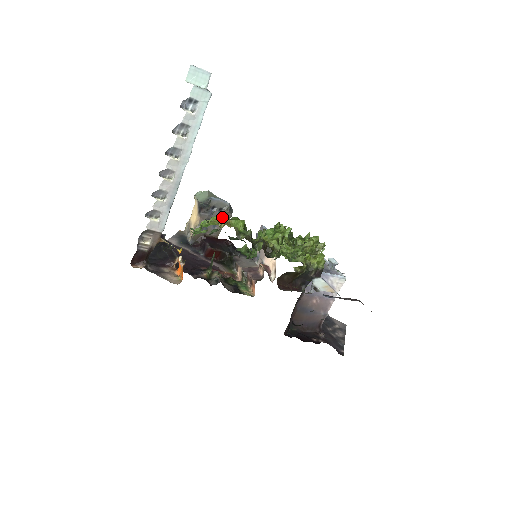
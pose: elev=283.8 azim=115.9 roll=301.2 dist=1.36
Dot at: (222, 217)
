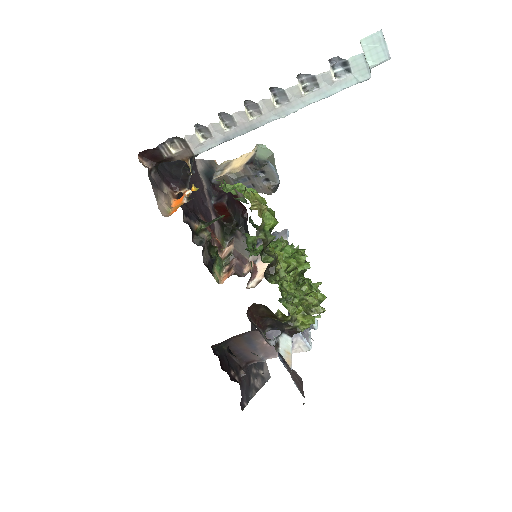
Dot at: (262, 198)
